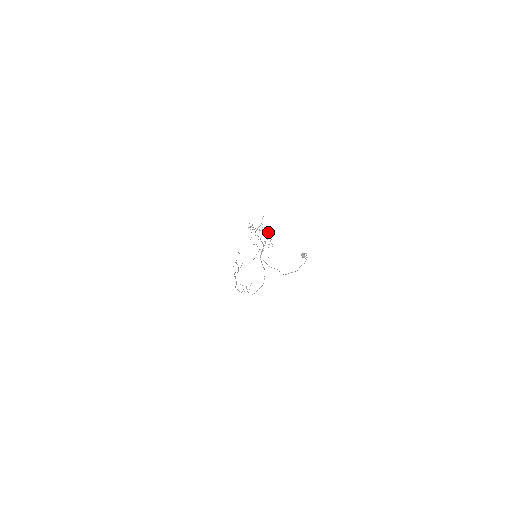
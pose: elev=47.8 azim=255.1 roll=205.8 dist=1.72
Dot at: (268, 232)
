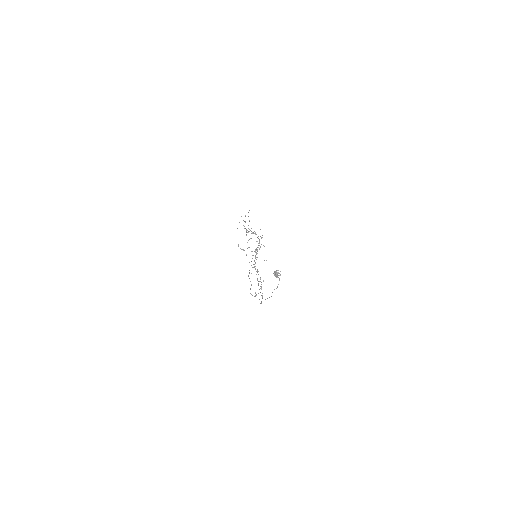
Dot at: occluded
